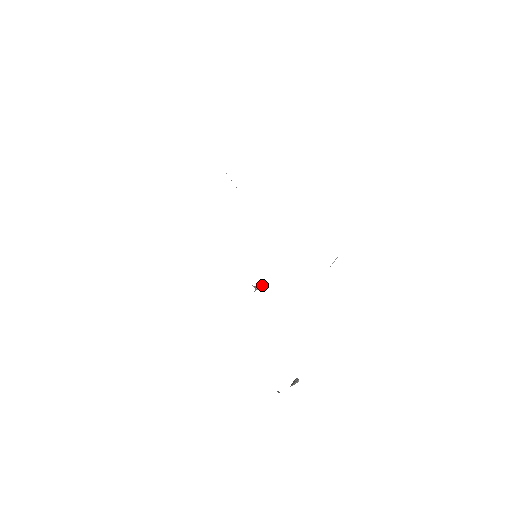
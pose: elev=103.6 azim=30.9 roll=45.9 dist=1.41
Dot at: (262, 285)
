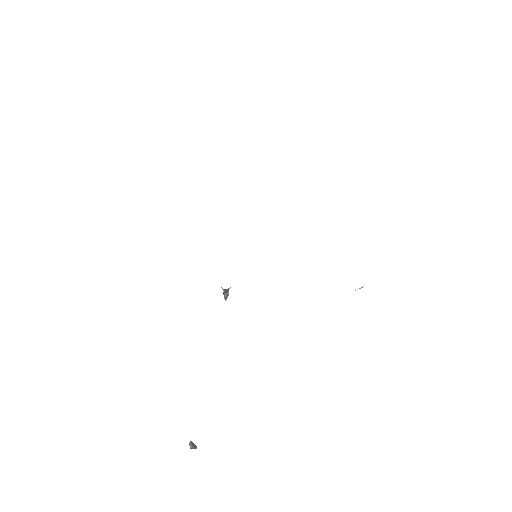
Dot at: (227, 297)
